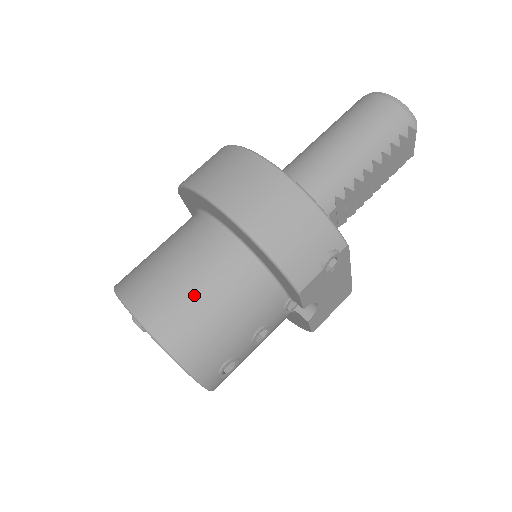
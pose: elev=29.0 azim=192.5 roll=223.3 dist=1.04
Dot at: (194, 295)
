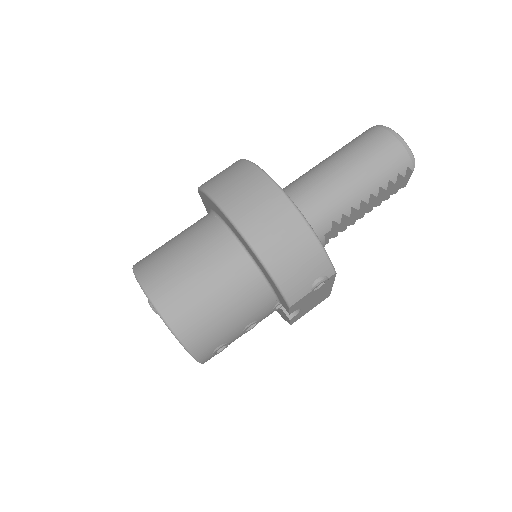
Dot at: (204, 294)
